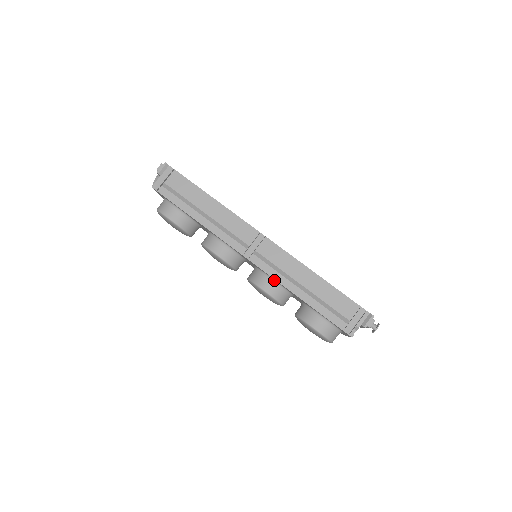
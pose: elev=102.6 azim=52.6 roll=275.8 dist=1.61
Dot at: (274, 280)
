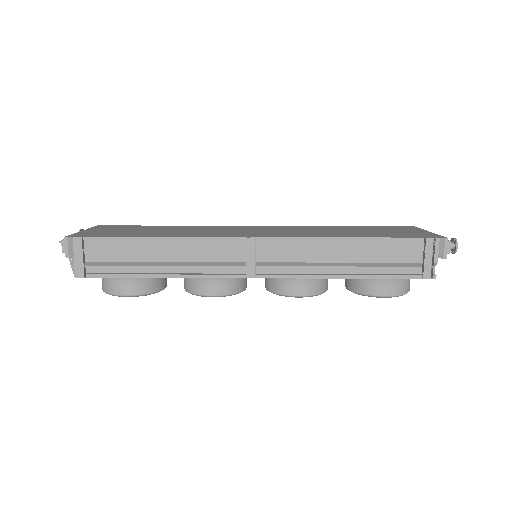
Dot at: occluded
